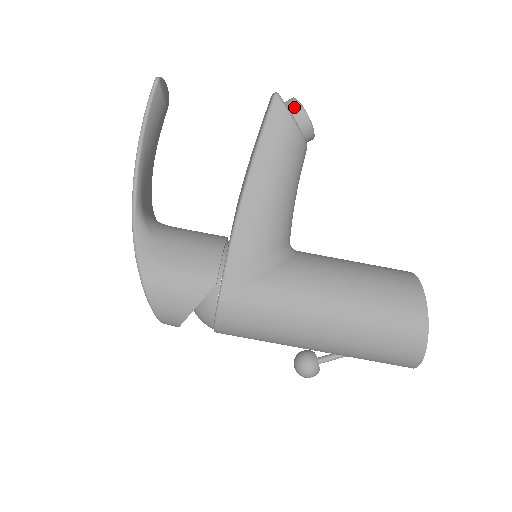
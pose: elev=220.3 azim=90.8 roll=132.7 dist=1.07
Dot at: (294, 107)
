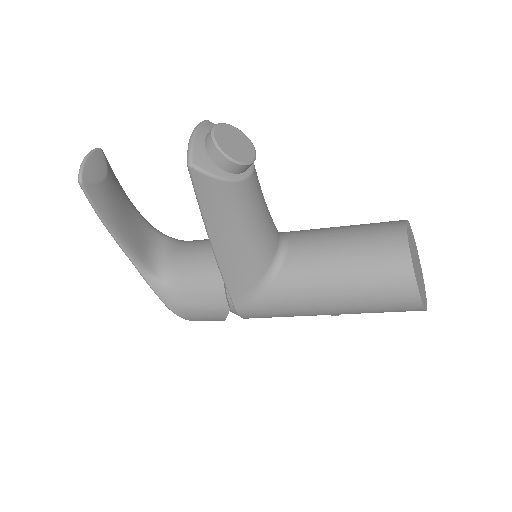
Dot at: (216, 157)
